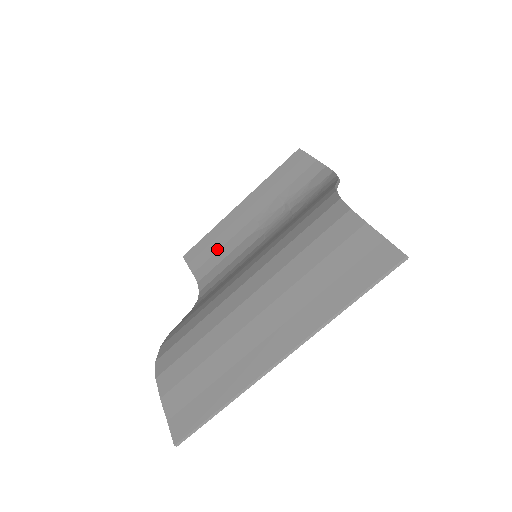
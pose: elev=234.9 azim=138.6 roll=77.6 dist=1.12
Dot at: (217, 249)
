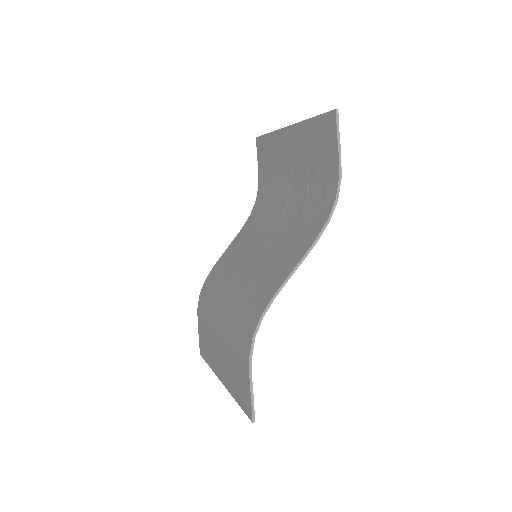
Dot at: (270, 164)
